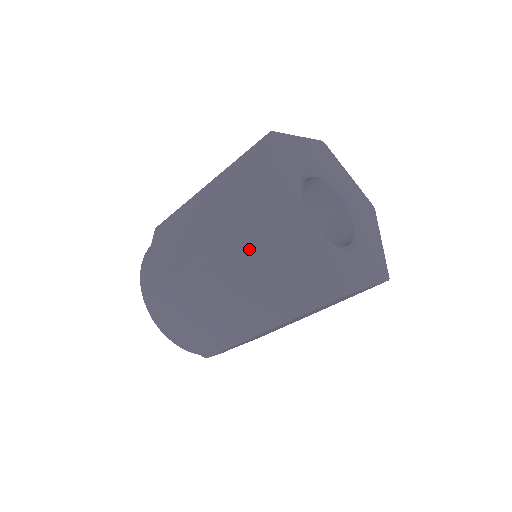
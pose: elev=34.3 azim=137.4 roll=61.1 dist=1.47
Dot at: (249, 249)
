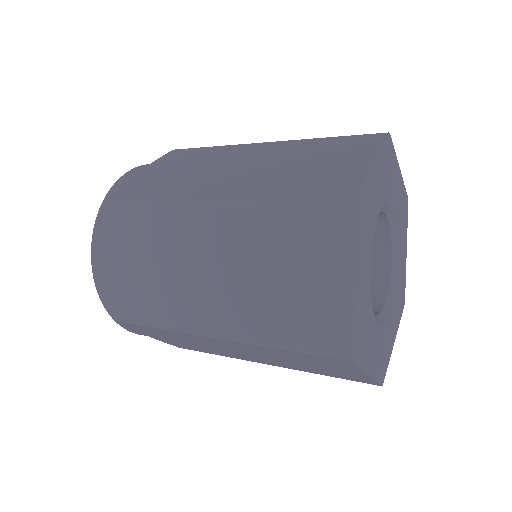
Dot at: (292, 355)
